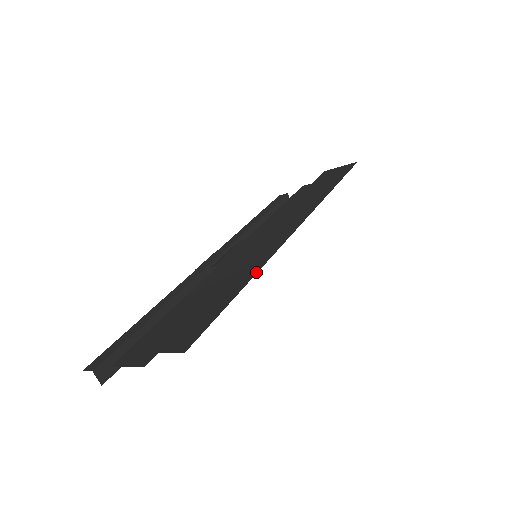
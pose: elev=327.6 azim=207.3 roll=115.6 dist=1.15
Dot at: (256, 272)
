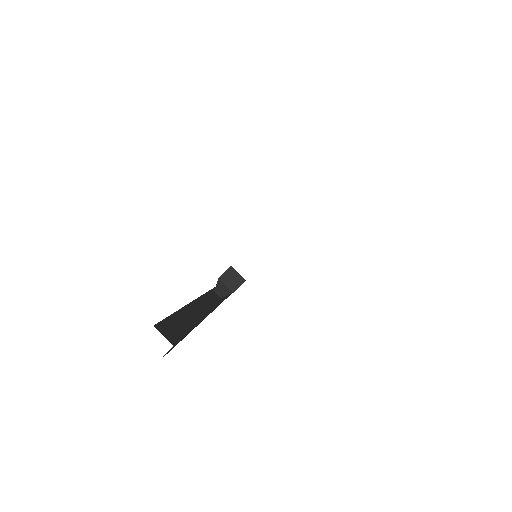
Dot at: occluded
